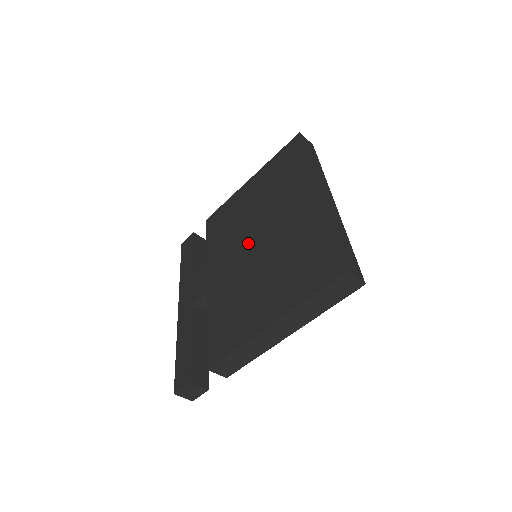
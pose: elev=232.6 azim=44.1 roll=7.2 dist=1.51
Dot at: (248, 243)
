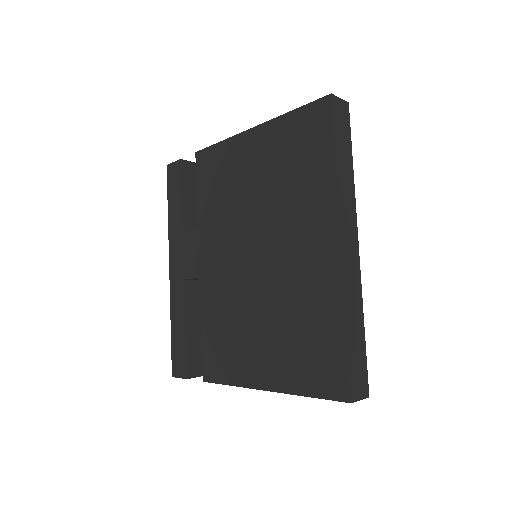
Dot at: (247, 250)
